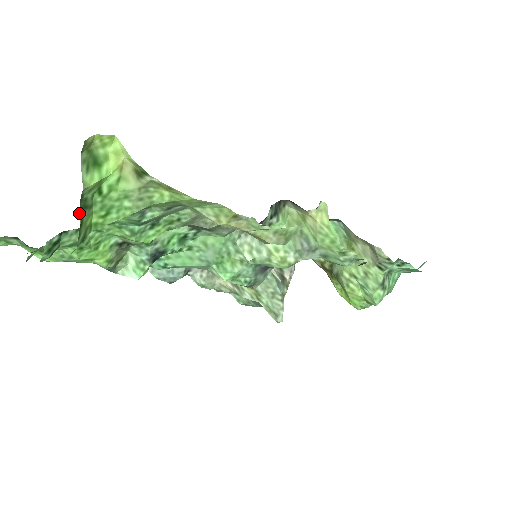
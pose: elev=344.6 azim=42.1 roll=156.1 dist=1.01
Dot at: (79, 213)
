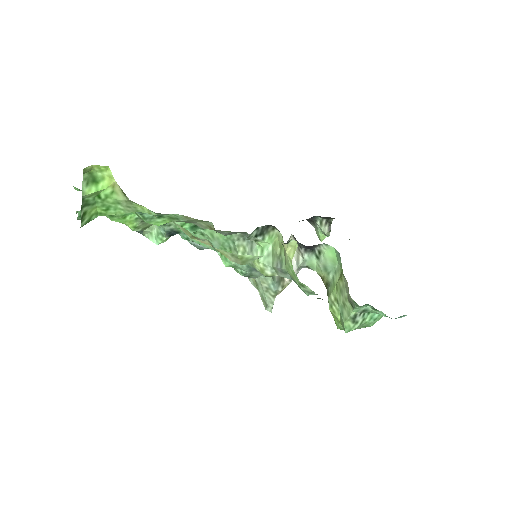
Dot at: (82, 208)
